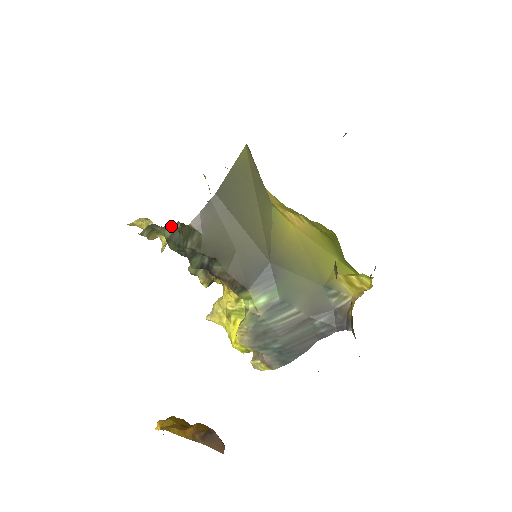
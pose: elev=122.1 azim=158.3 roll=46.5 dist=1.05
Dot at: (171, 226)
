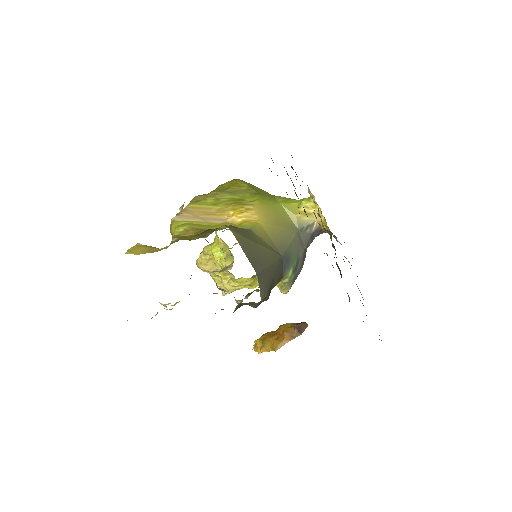
Dot at: (235, 309)
